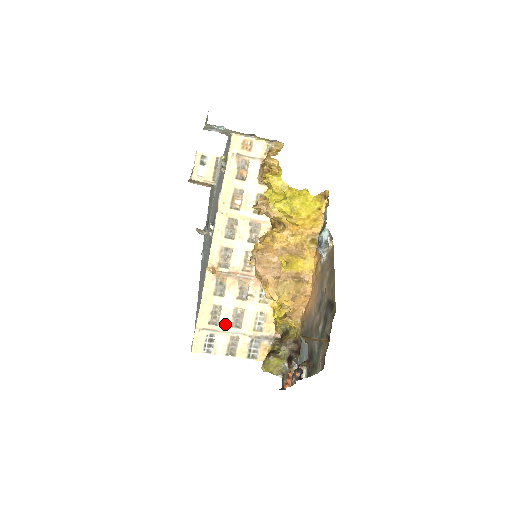
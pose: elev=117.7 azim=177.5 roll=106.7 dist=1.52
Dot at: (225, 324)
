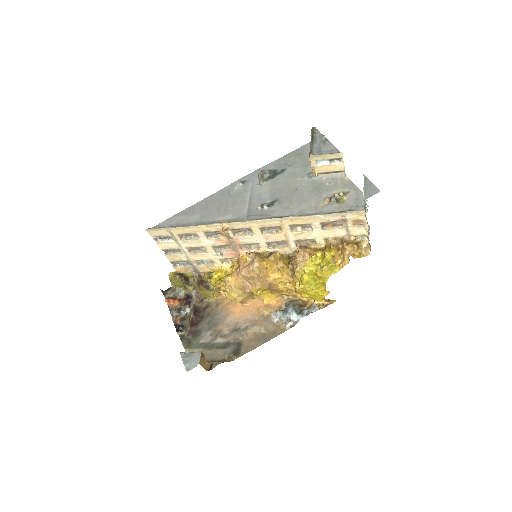
Dot at: (186, 244)
